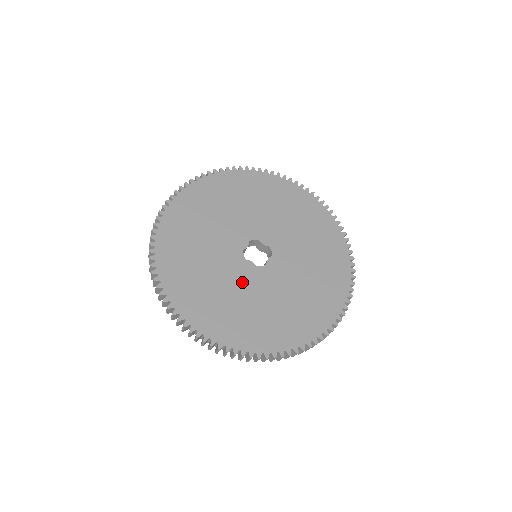
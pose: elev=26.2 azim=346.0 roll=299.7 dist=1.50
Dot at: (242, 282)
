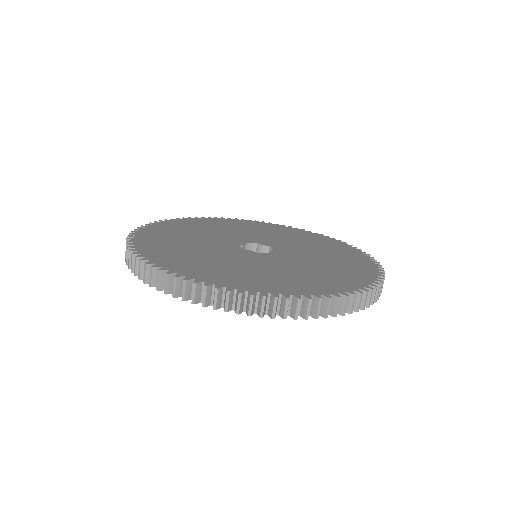
Dot at: (241, 258)
